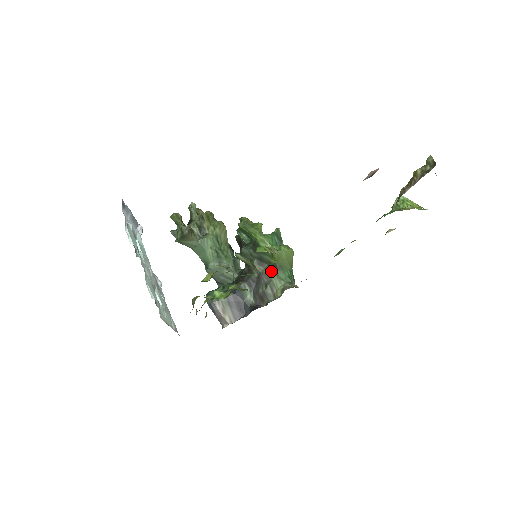
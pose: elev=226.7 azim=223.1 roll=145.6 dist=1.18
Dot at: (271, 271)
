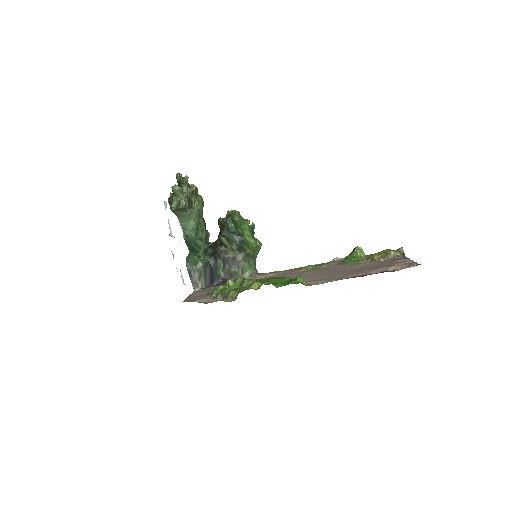
Dot at: (245, 258)
